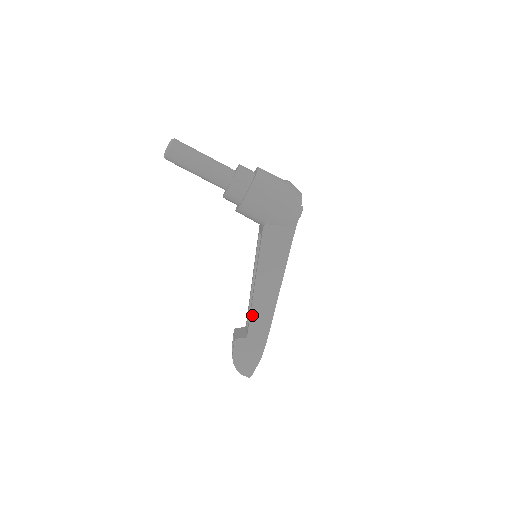
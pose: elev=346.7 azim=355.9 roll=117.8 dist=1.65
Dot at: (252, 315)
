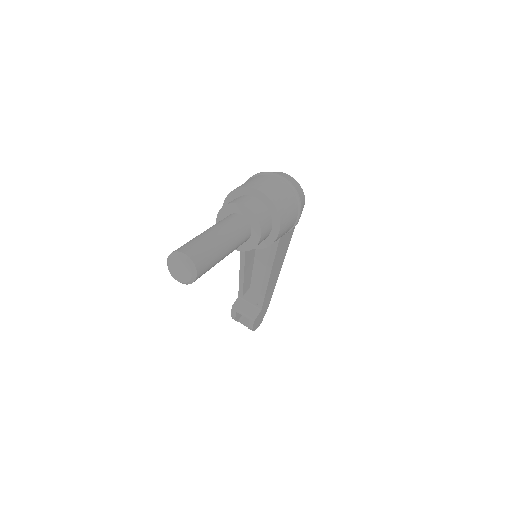
Dot at: (265, 297)
